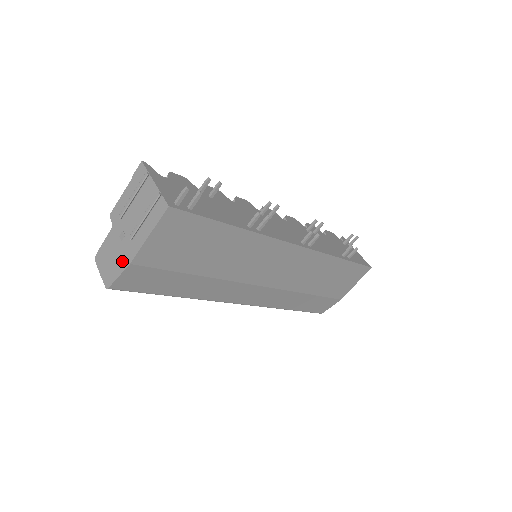
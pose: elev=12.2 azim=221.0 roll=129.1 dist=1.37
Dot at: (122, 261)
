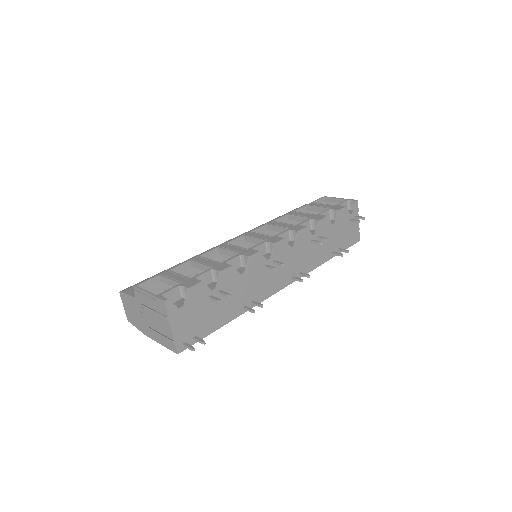
Dot at: (140, 326)
